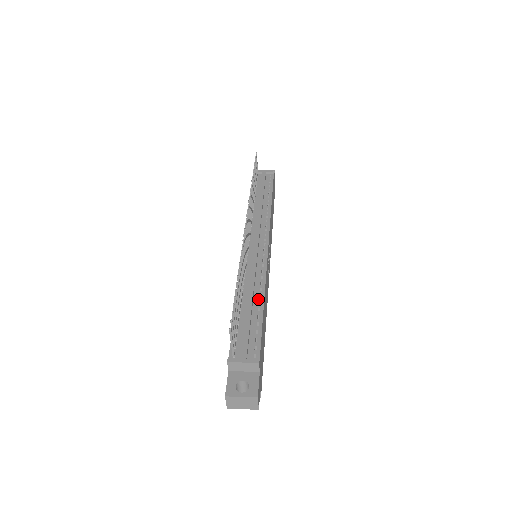
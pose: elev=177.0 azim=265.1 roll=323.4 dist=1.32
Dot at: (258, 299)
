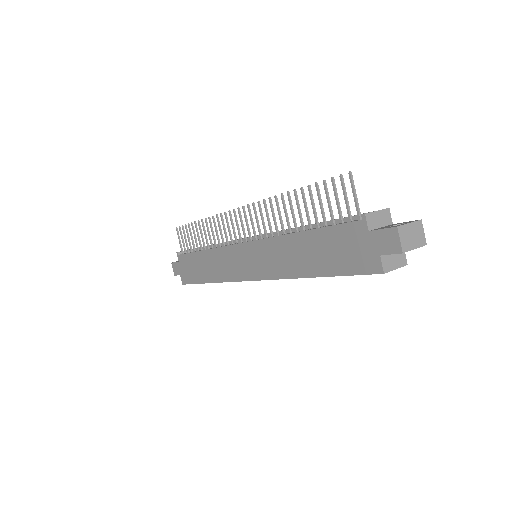
Dot at: occluded
